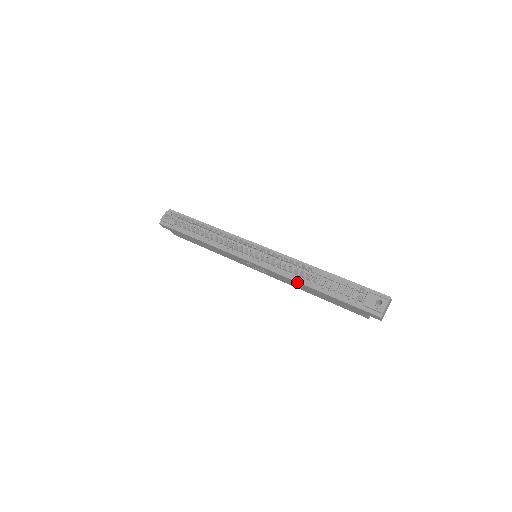
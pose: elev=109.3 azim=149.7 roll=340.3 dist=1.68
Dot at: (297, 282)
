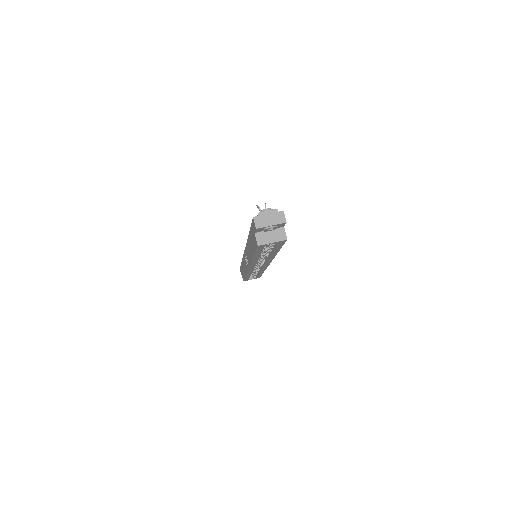
Dot at: (247, 241)
